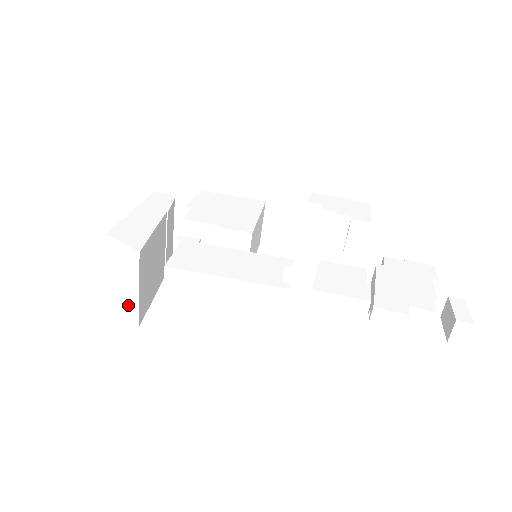
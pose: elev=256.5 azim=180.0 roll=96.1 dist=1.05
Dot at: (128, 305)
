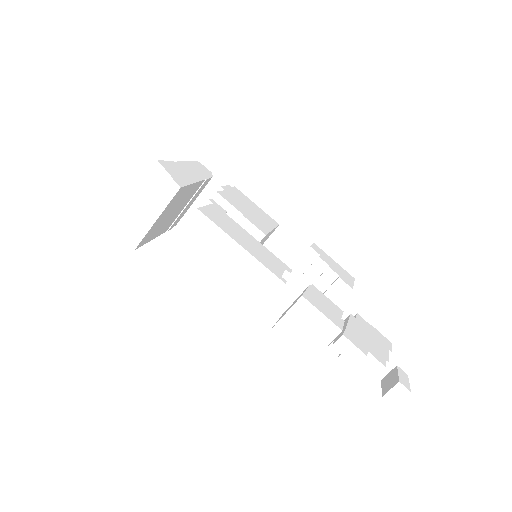
Dot at: (136, 228)
